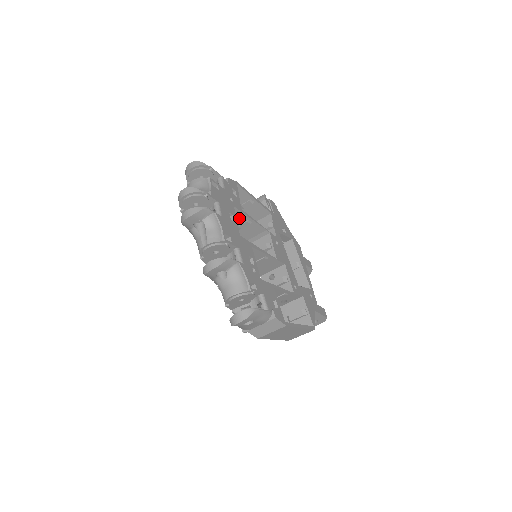
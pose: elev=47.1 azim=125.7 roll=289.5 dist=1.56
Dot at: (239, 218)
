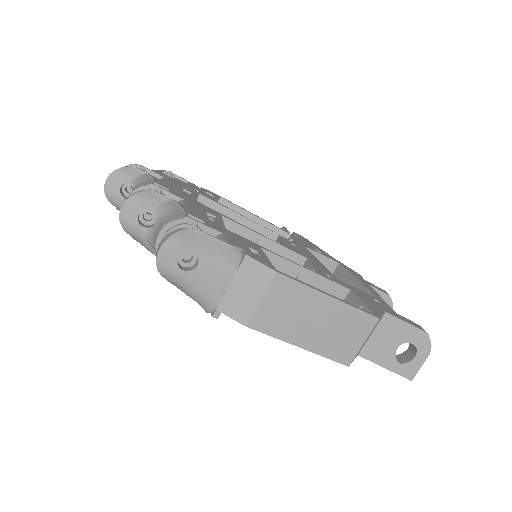
Dot at: occluded
